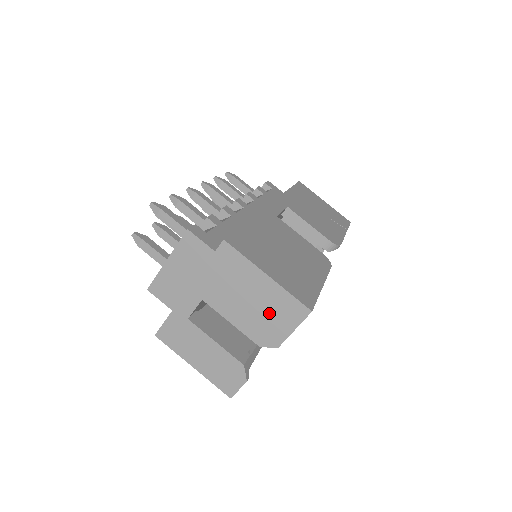
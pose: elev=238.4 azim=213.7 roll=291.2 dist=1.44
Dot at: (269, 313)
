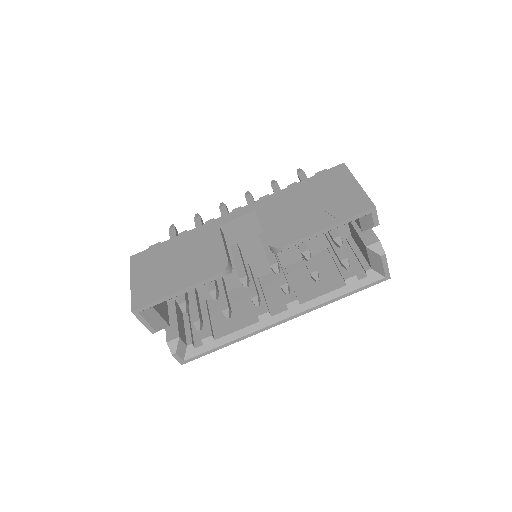
Dot at: occluded
